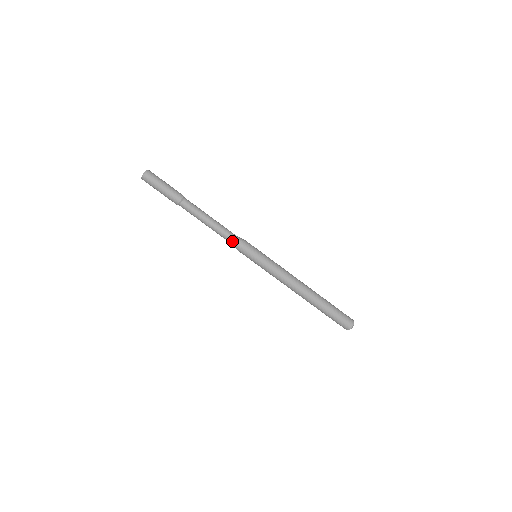
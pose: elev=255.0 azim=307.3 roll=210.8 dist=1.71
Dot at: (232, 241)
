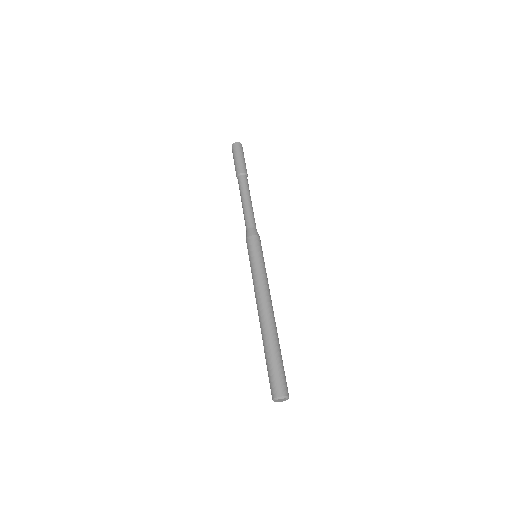
Dot at: (253, 226)
